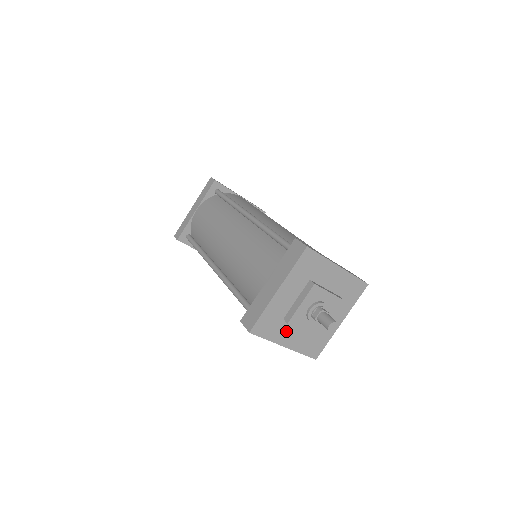
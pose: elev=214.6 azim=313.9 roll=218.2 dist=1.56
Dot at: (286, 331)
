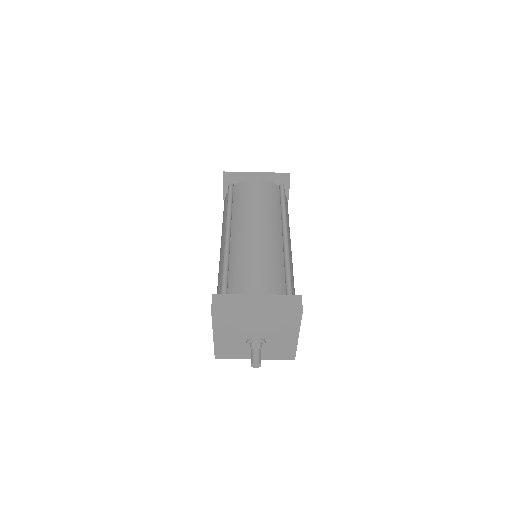
Dot at: occluded
